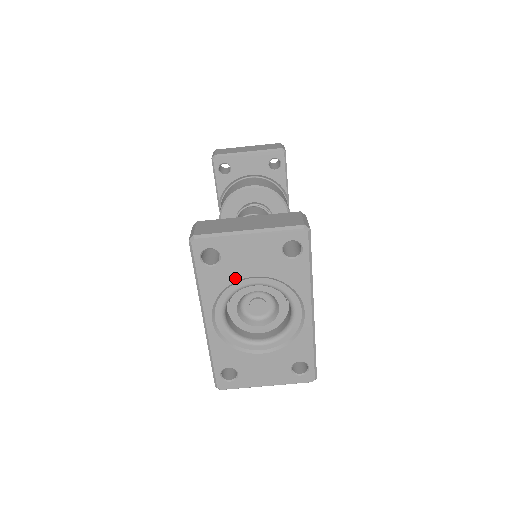
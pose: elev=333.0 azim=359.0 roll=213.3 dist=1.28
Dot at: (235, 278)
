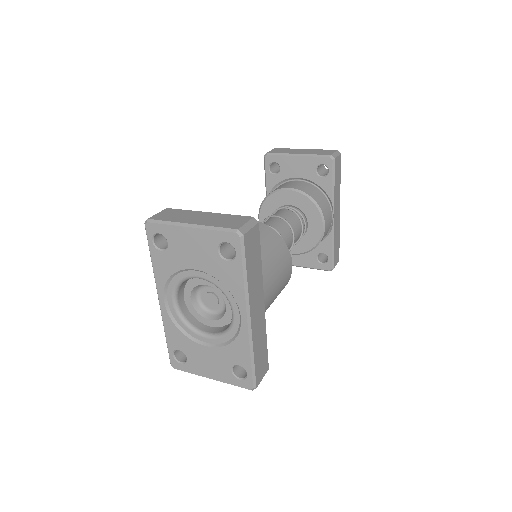
Dot at: (180, 267)
